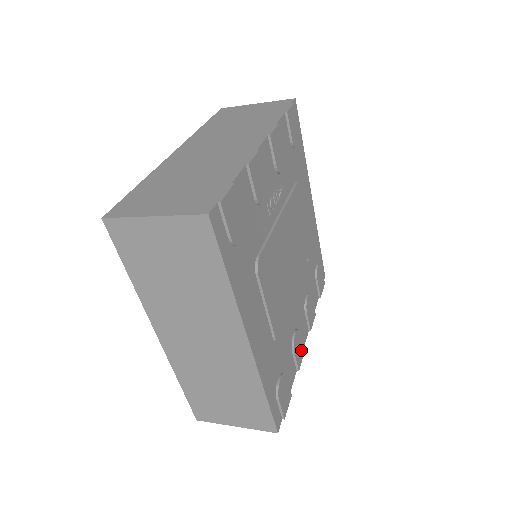
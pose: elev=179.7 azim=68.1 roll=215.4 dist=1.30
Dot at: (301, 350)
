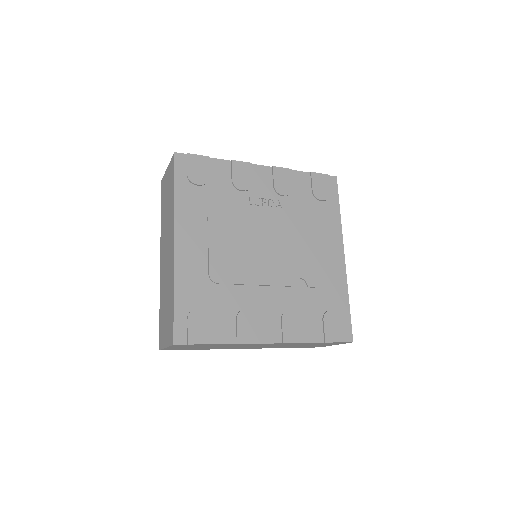
Dot at: (252, 334)
